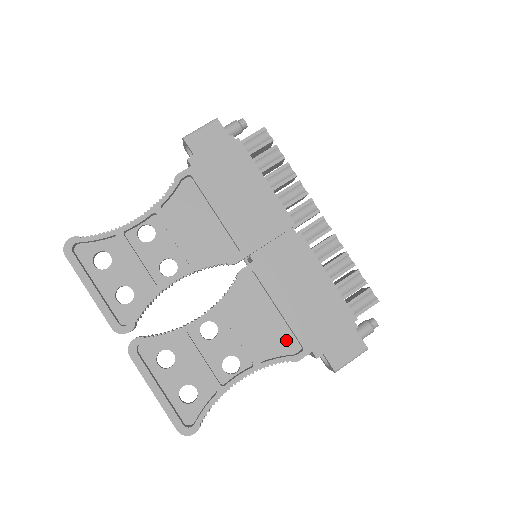
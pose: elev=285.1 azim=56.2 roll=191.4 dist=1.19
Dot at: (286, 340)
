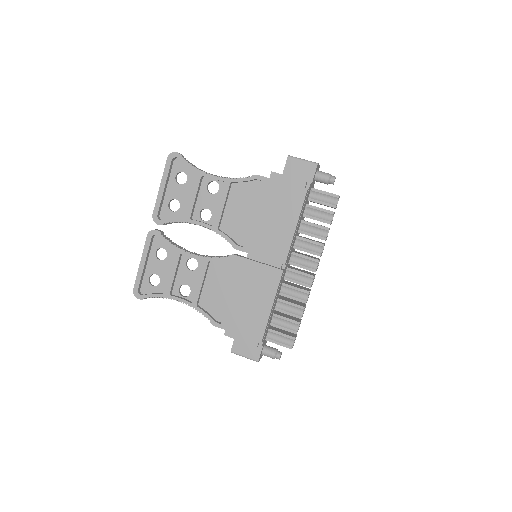
Dot at: (220, 310)
